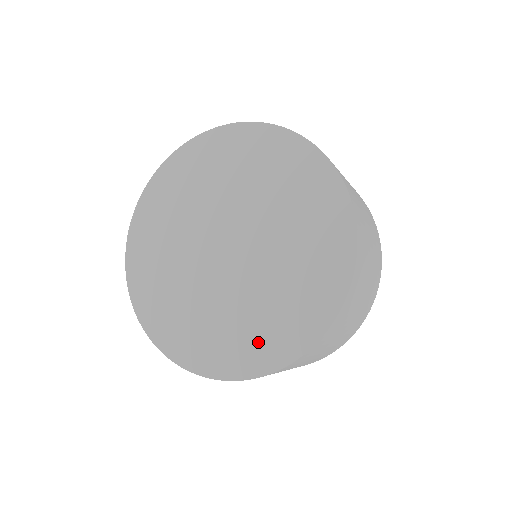
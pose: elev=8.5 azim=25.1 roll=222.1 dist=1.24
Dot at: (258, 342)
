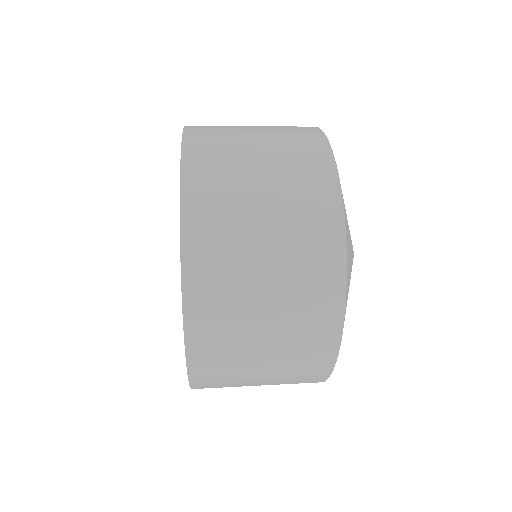
Dot at: occluded
